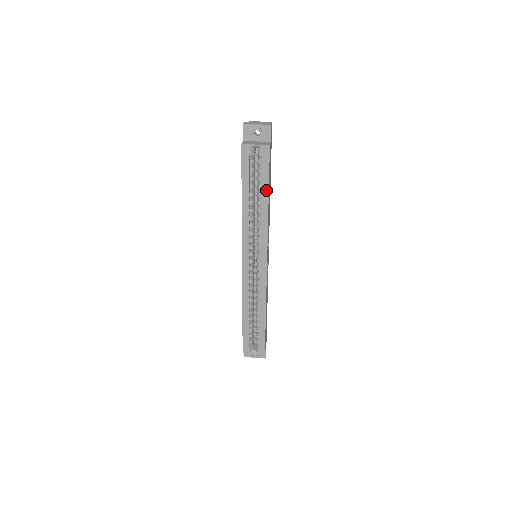
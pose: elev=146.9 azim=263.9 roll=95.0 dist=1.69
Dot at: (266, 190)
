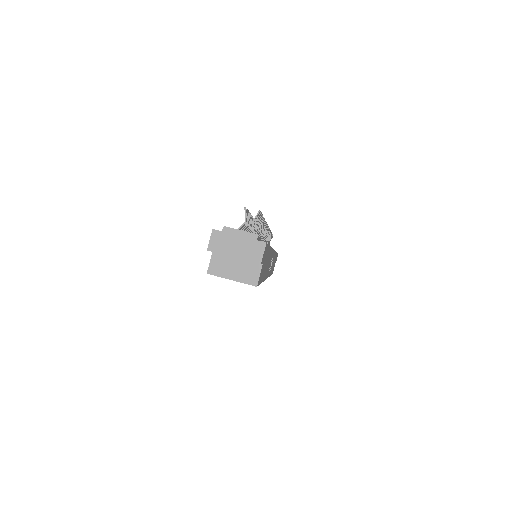
Dot at: occluded
